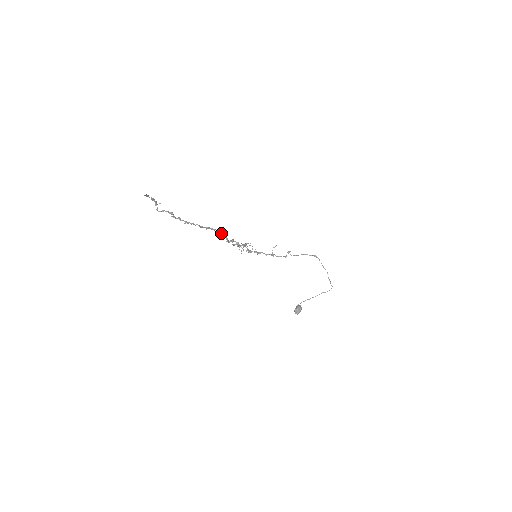
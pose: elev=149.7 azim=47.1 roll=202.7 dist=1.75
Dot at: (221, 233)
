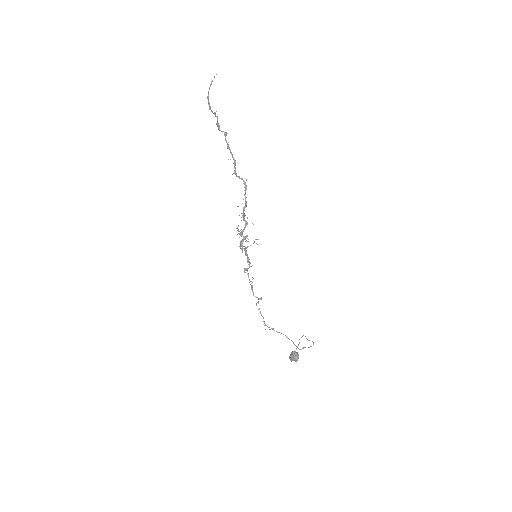
Dot at: (246, 187)
